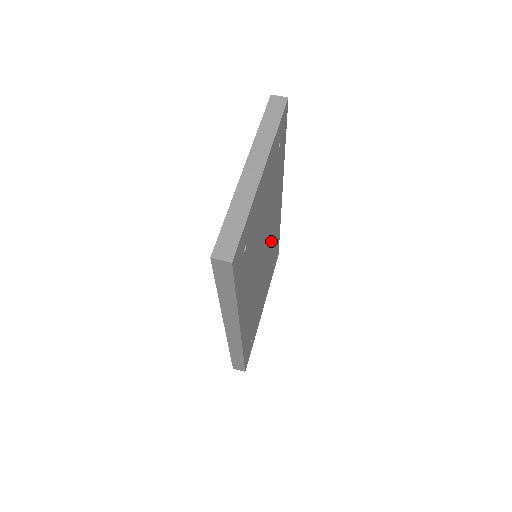
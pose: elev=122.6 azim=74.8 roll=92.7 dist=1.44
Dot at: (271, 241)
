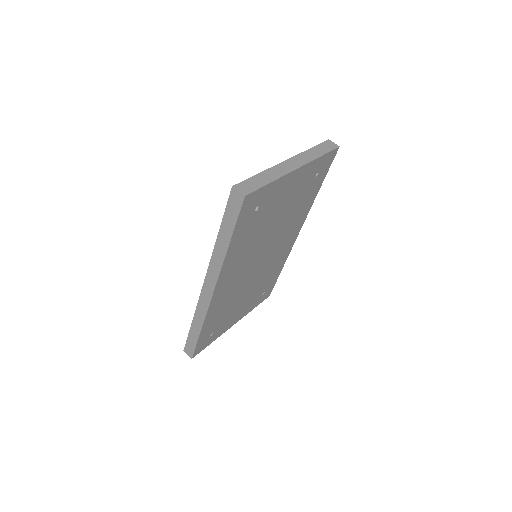
Dot at: (272, 260)
